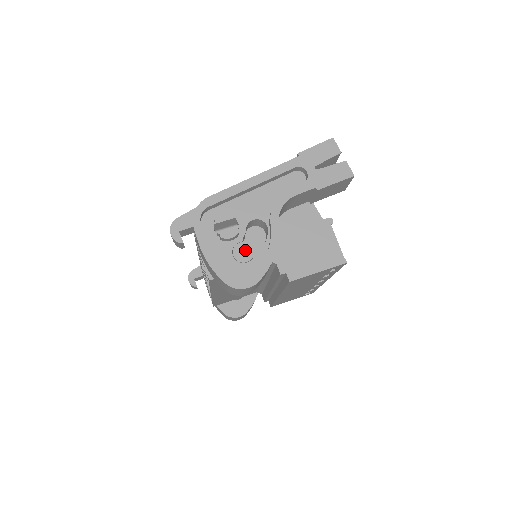
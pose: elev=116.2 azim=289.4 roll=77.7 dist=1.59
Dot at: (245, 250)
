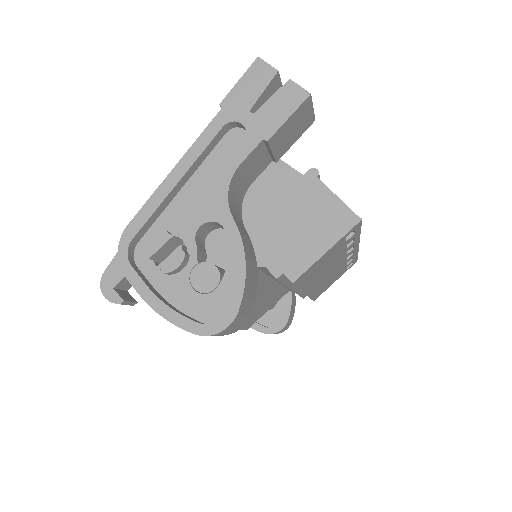
Dot at: (206, 273)
